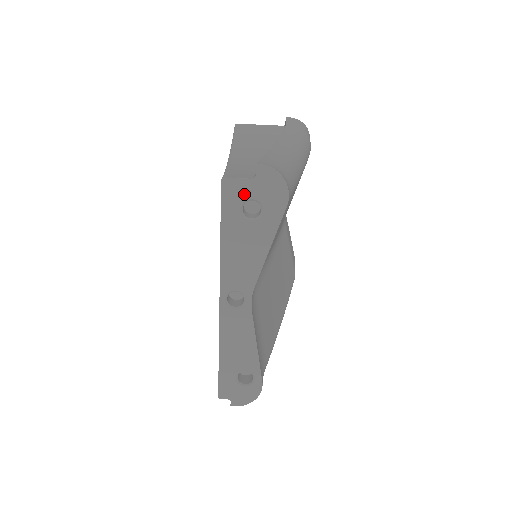
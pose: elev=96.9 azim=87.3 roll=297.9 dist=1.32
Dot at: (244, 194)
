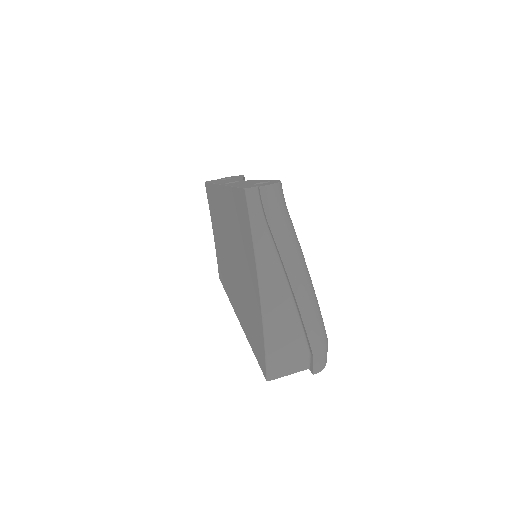
Dot at: occluded
